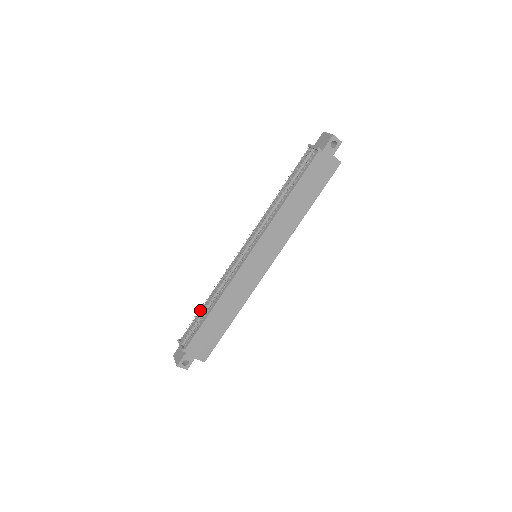
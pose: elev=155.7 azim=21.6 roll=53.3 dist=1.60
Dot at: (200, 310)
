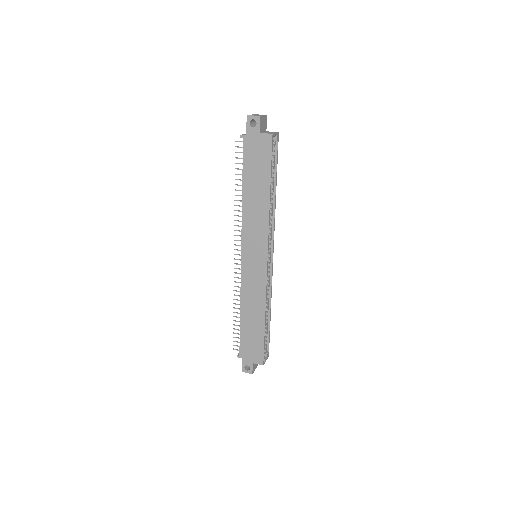
Dot at: occluded
